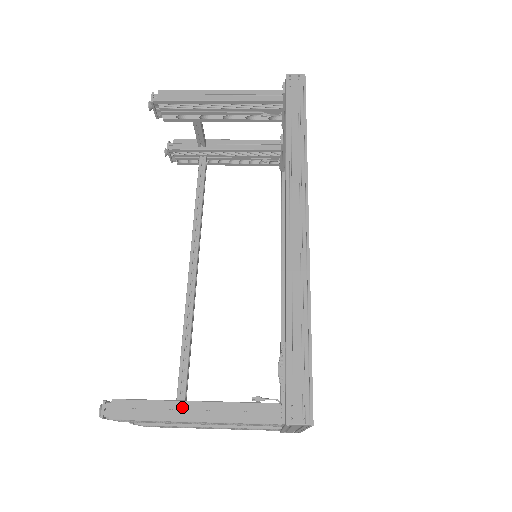
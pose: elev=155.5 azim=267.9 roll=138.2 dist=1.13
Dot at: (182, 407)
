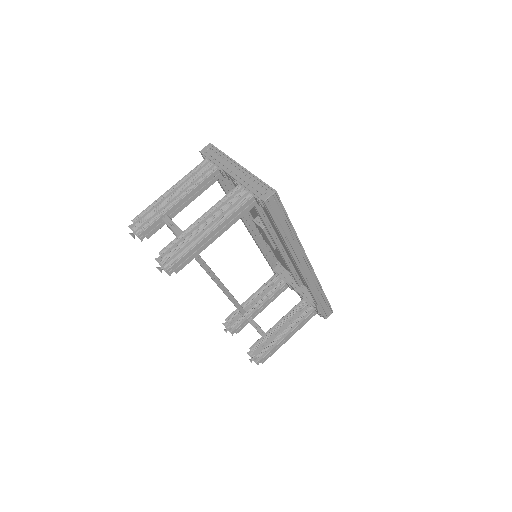
Dot at: (284, 340)
